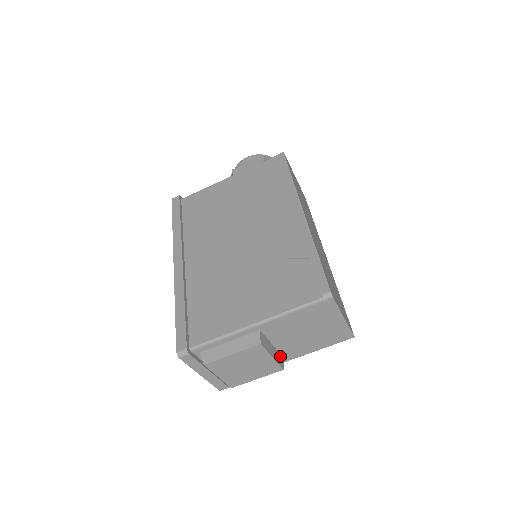
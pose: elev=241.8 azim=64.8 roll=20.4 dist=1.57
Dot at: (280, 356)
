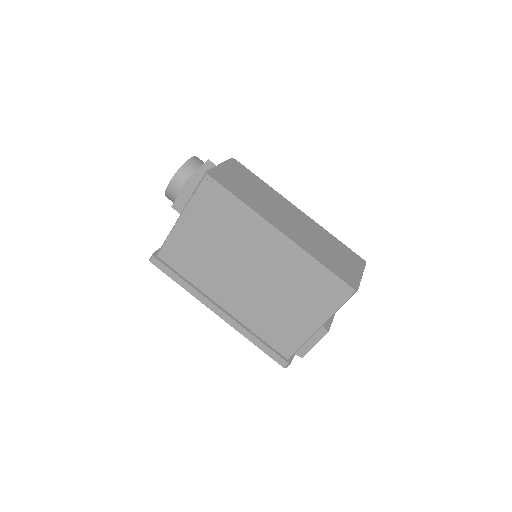
Dot at: occluded
